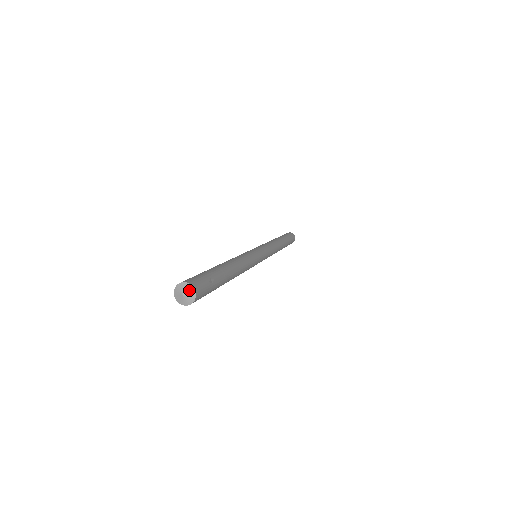
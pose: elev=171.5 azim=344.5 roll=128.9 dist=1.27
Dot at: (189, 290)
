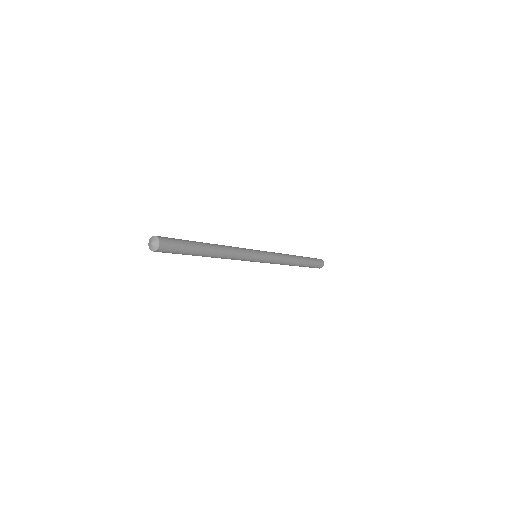
Dot at: (156, 243)
